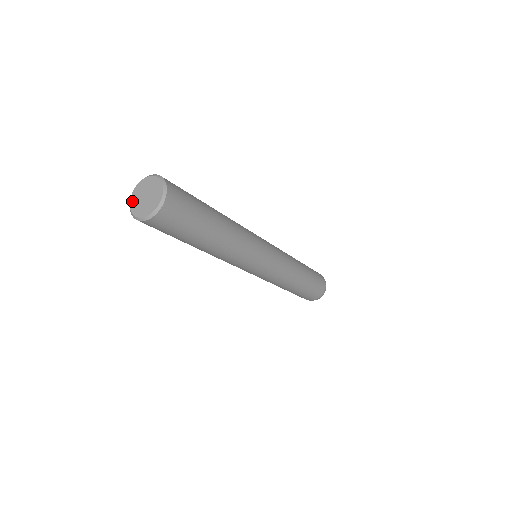
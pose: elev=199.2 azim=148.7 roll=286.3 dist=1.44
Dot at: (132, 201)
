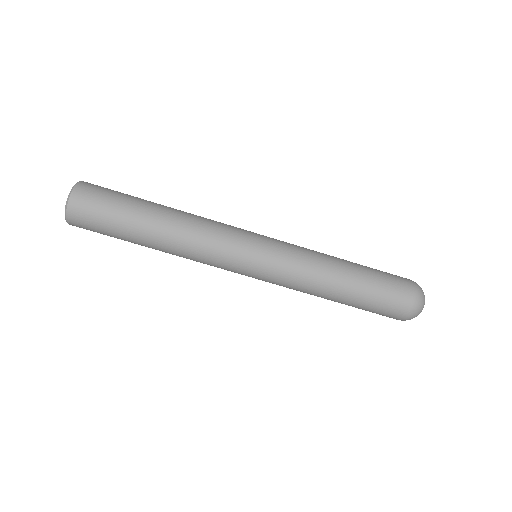
Dot at: occluded
